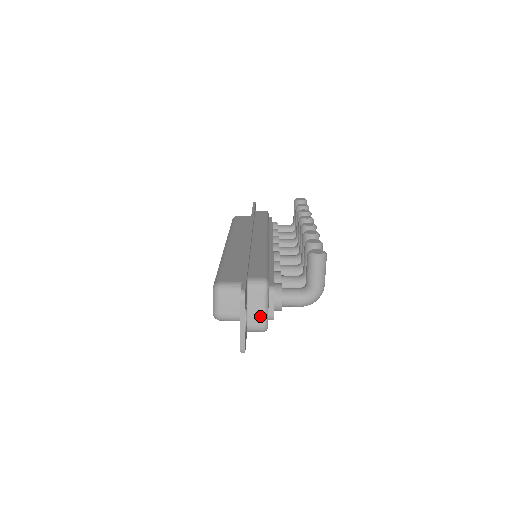
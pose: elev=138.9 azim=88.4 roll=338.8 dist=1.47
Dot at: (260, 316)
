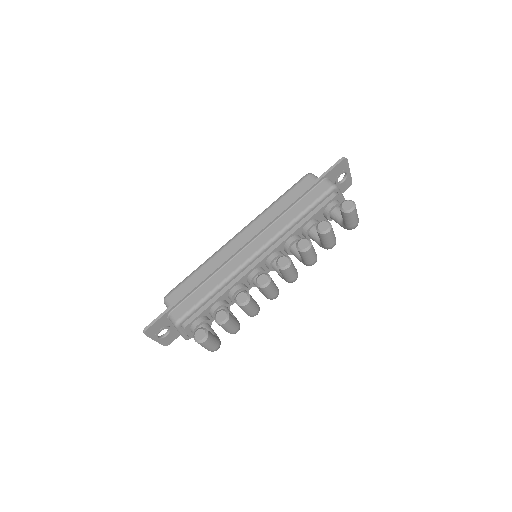
Dot at: occluded
